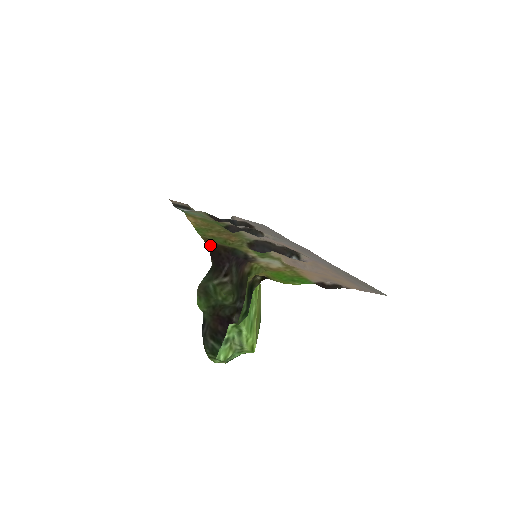
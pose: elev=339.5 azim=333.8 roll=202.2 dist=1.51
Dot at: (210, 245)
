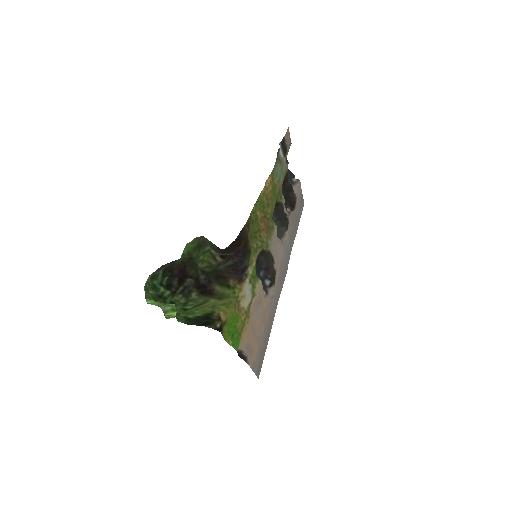
Dot at: (244, 232)
